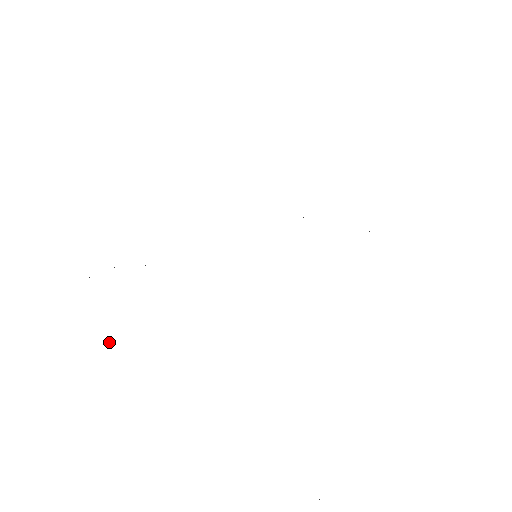
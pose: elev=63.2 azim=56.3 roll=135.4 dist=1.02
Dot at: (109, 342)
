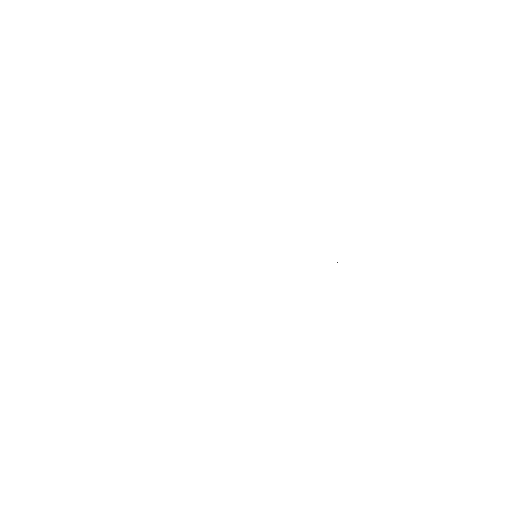
Dot at: occluded
